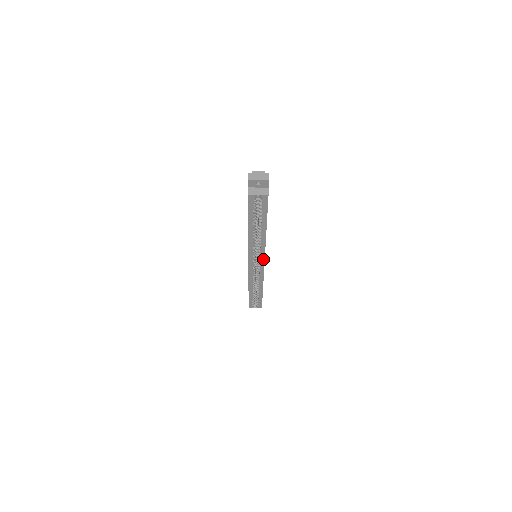
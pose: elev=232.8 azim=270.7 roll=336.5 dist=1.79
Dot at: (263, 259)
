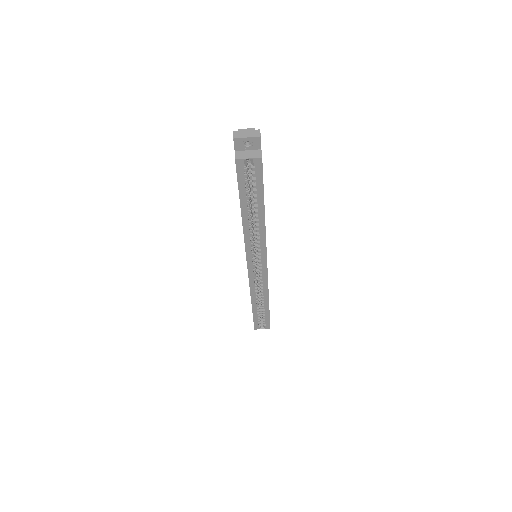
Dot at: (265, 258)
